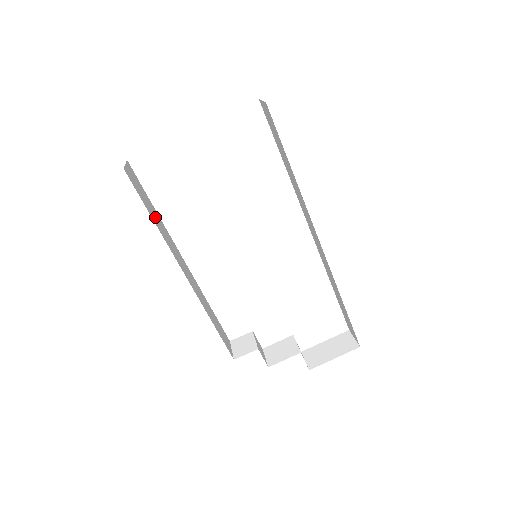
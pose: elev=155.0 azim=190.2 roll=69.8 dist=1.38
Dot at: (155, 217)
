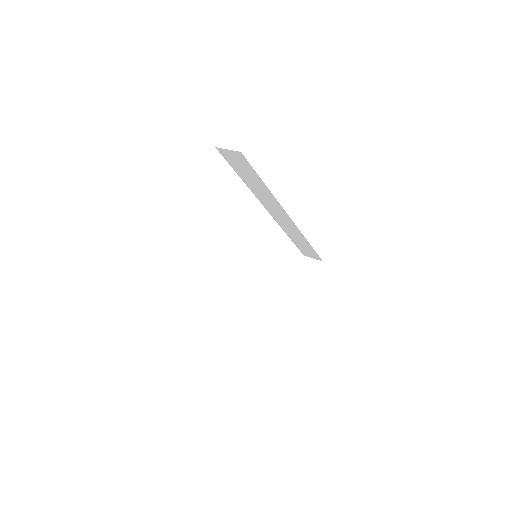
Dot at: occluded
